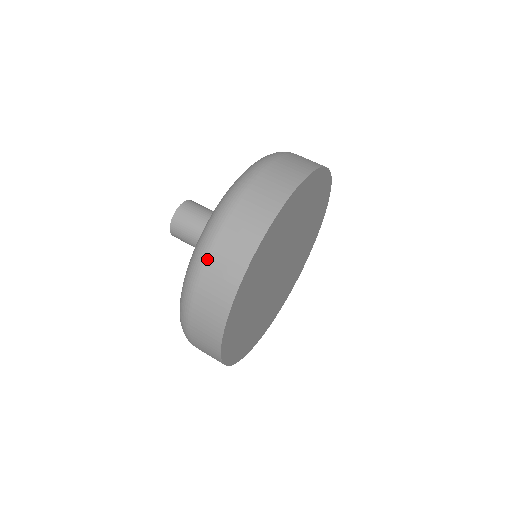
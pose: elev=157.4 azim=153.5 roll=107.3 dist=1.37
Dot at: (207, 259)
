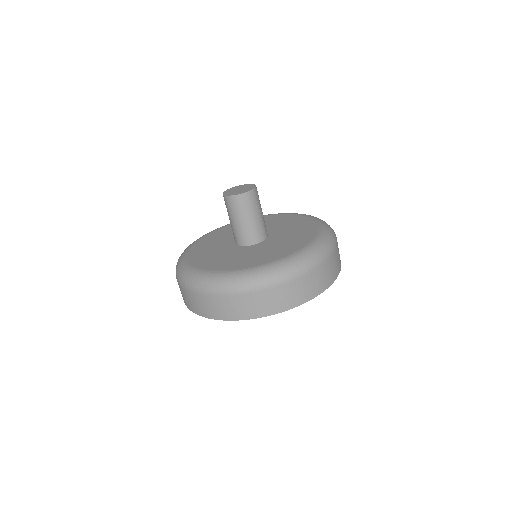
Dot at: (278, 286)
